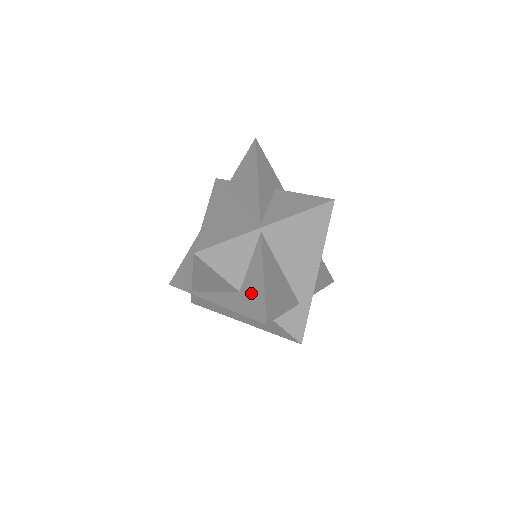
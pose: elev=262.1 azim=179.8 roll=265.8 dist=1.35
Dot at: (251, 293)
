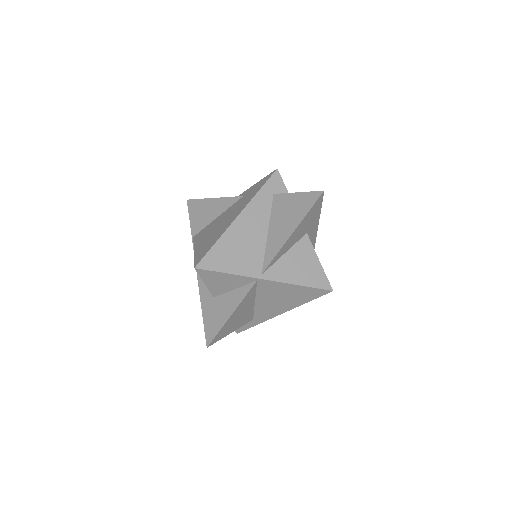
Dot at: (217, 312)
